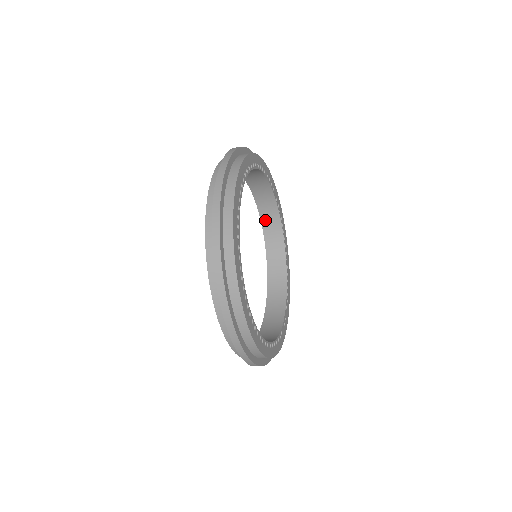
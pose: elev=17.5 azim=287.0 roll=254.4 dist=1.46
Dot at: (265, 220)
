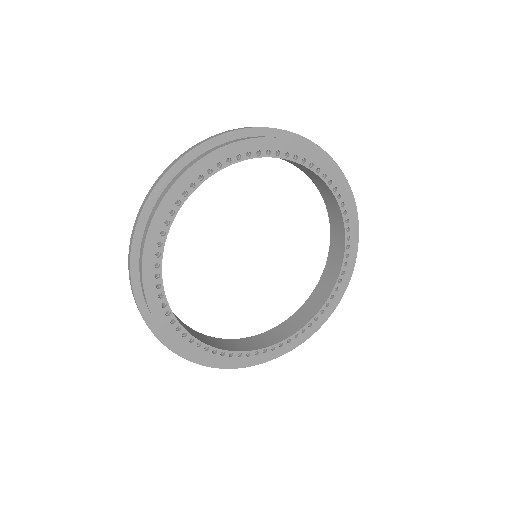
Dot at: (329, 208)
